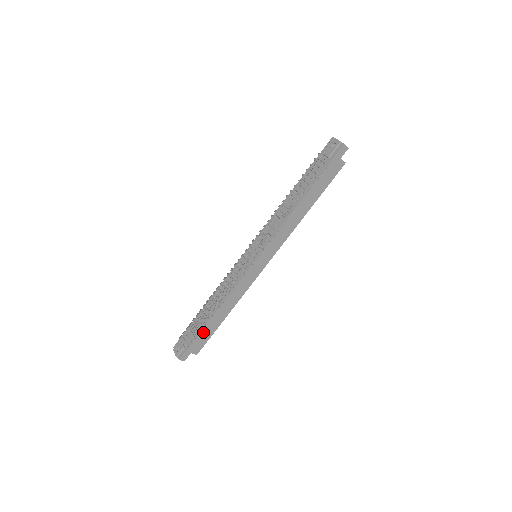
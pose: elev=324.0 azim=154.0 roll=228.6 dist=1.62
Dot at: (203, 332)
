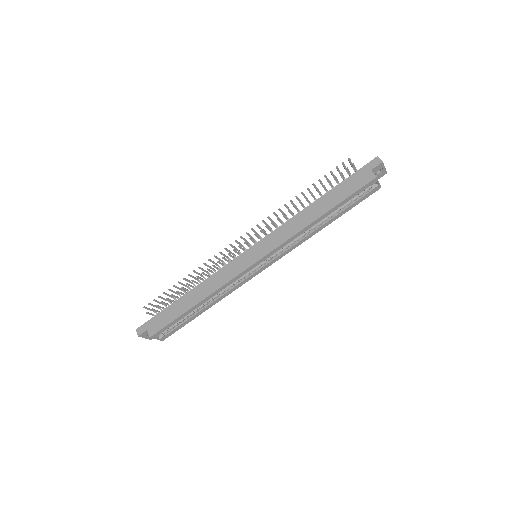
Dot at: (169, 310)
